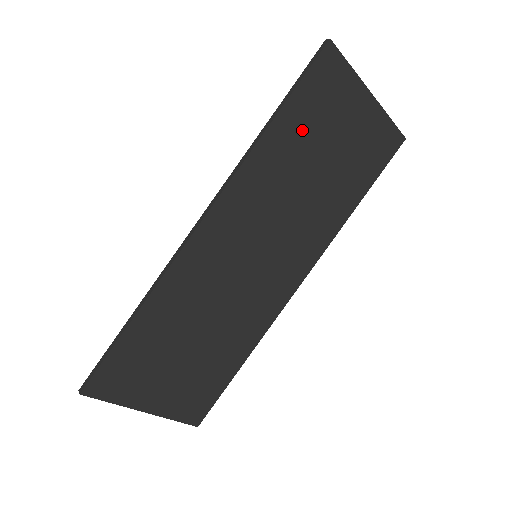
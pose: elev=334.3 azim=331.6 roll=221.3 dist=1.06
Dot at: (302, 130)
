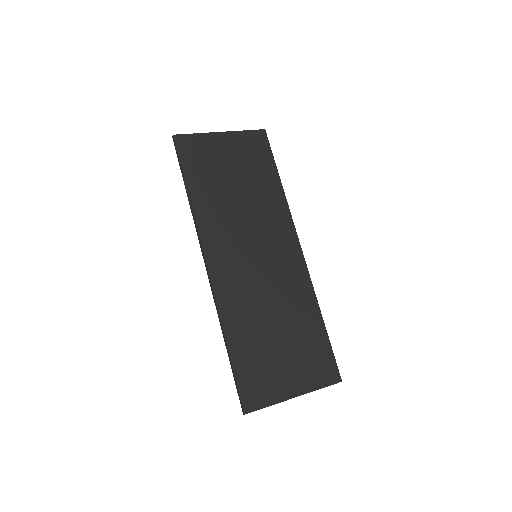
Dot at: (206, 180)
